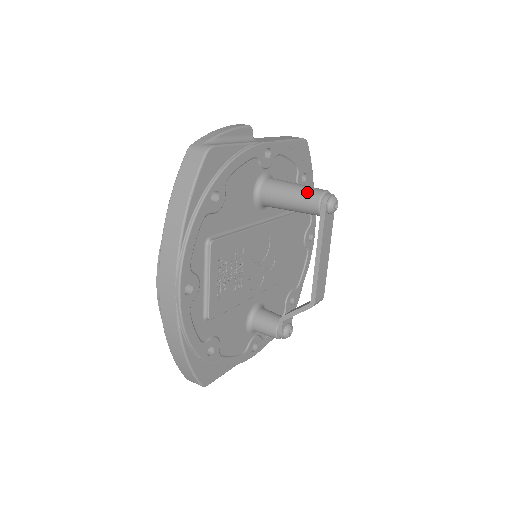
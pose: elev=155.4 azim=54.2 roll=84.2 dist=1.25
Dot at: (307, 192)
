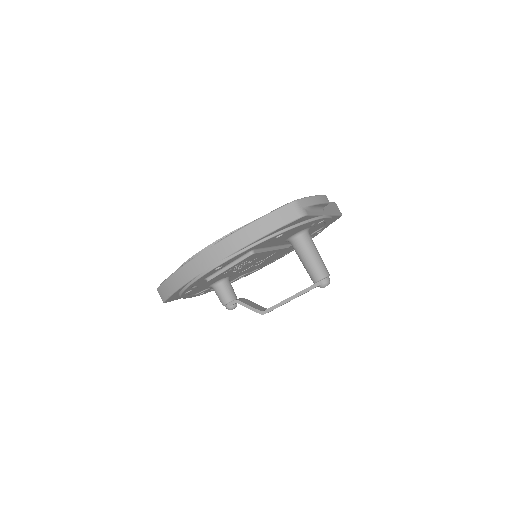
Dot at: (320, 267)
